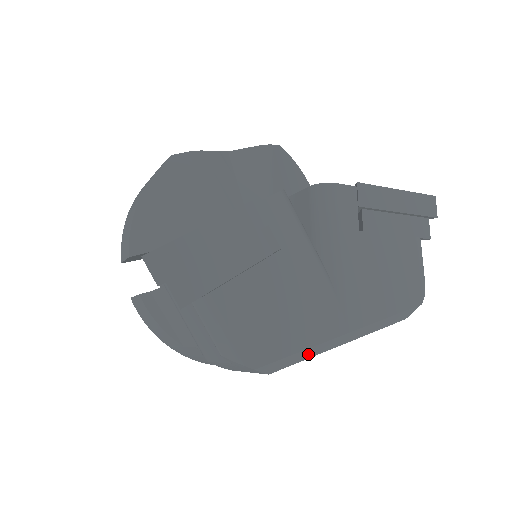
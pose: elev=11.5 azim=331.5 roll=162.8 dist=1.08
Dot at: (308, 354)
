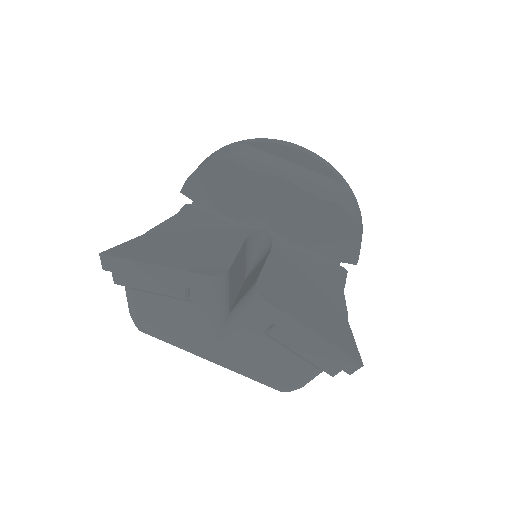
Dot at: occluded
